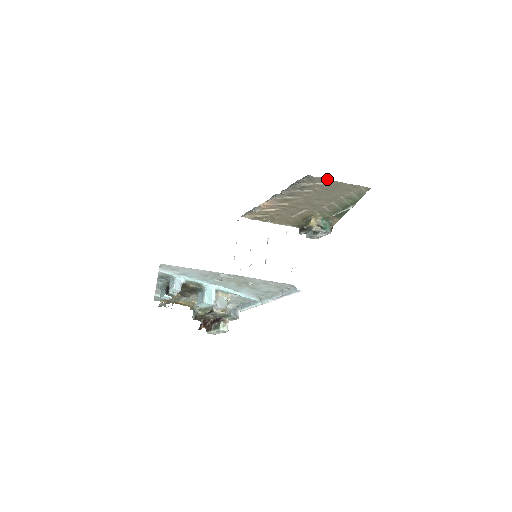
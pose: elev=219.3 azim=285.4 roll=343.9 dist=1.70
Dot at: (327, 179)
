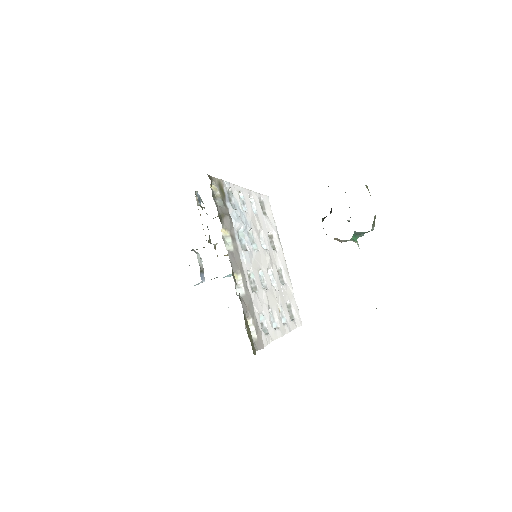
Dot at: occluded
